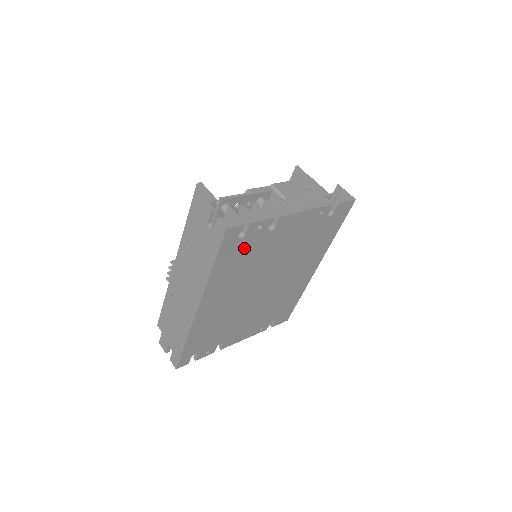
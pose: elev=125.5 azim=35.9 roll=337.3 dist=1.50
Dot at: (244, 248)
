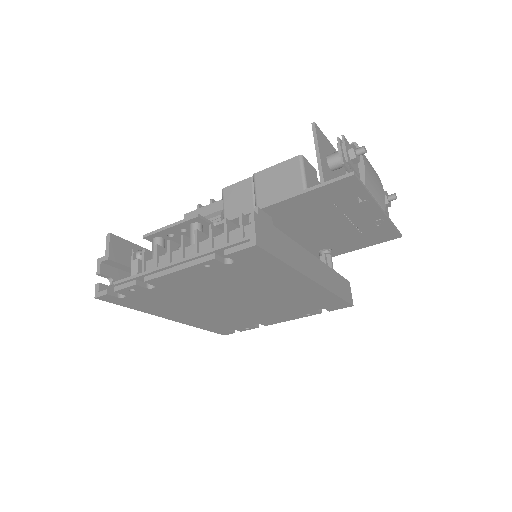
Dot at: (144, 298)
